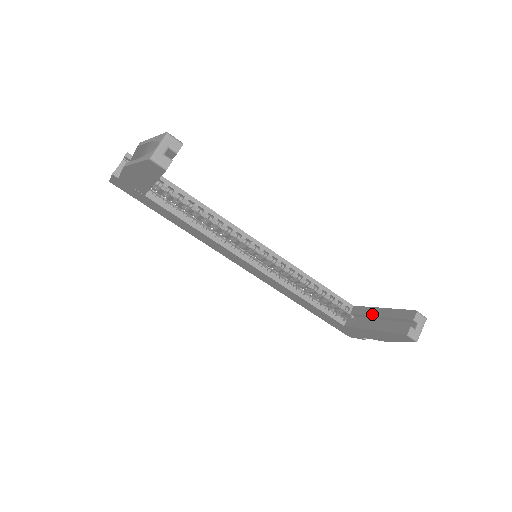
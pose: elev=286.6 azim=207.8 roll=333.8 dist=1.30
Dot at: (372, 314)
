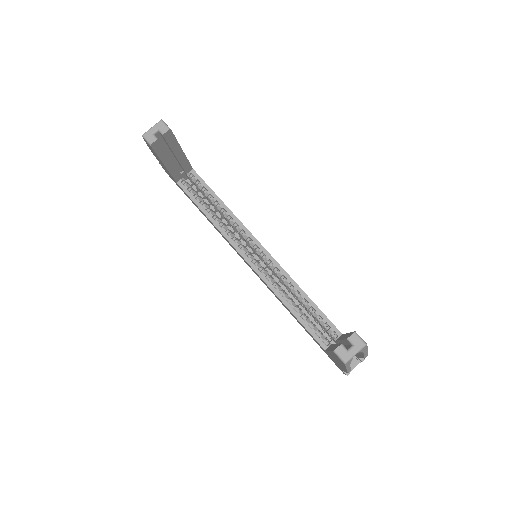
Dot at: occluded
